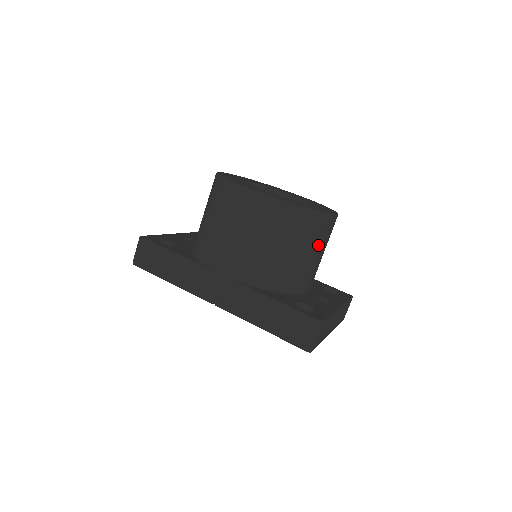
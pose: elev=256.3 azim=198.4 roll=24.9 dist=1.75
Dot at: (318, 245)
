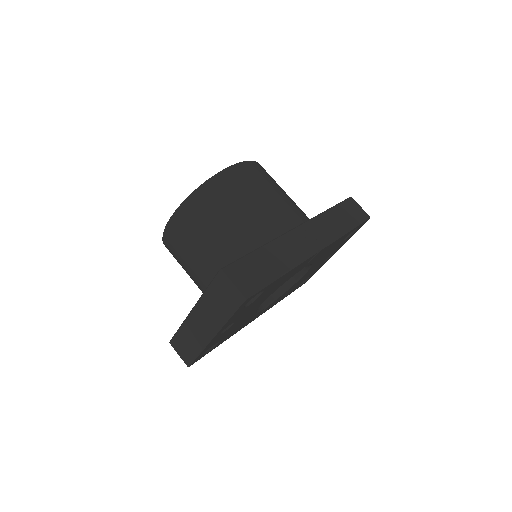
Dot at: occluded
